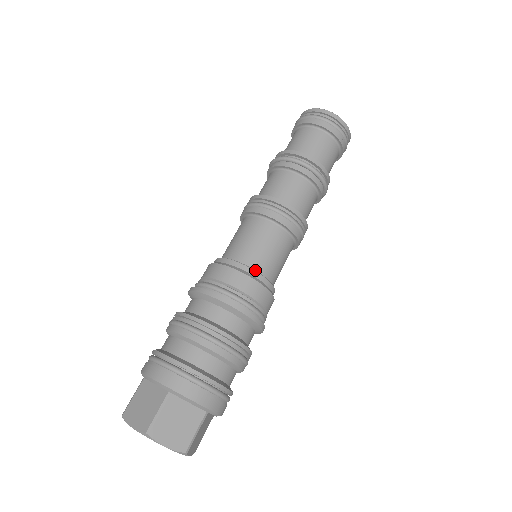
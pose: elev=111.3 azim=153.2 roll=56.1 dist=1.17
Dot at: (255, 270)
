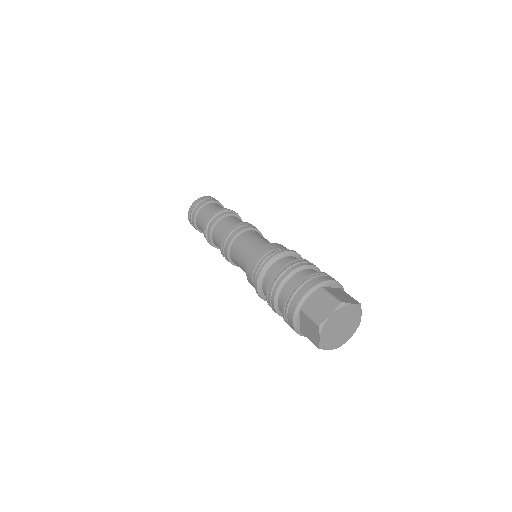
Dot at: occluded
